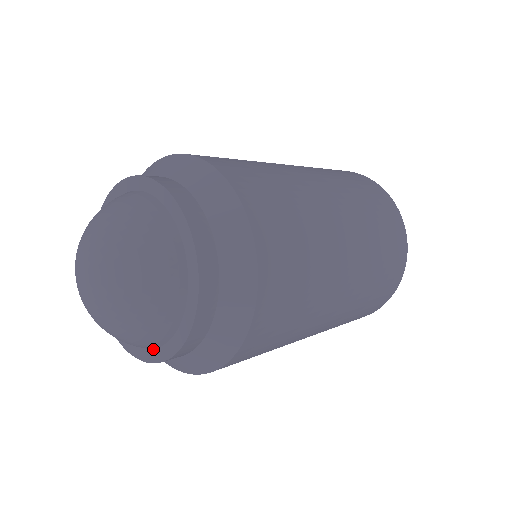
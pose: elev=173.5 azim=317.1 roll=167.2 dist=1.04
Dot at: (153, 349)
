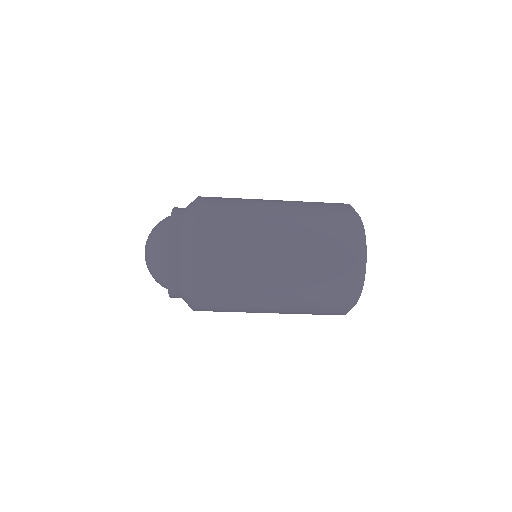
Dot at: occluded
